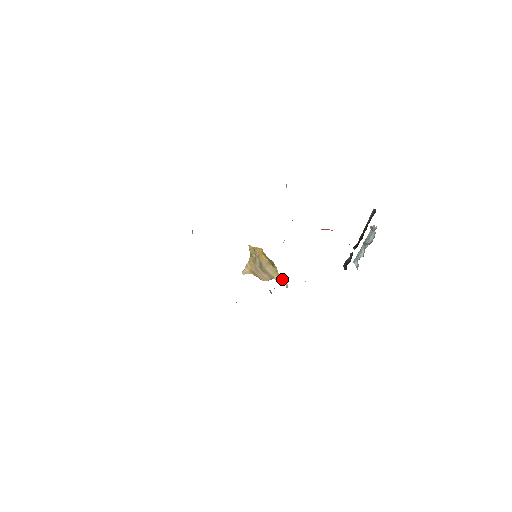
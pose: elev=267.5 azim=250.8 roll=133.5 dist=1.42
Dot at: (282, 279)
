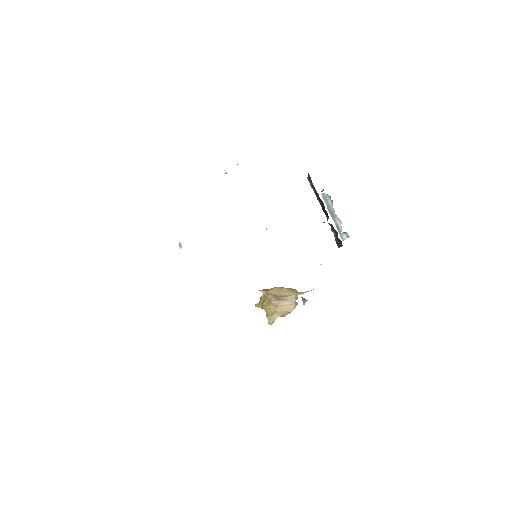
Dot at: (304, 292)
